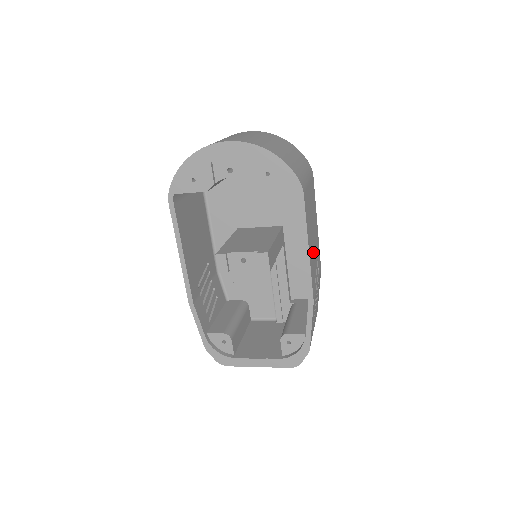
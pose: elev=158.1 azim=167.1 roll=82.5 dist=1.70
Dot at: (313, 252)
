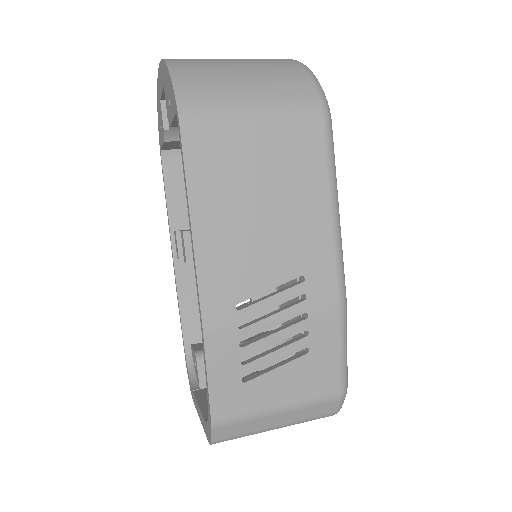
Dot at: (247, 249)
